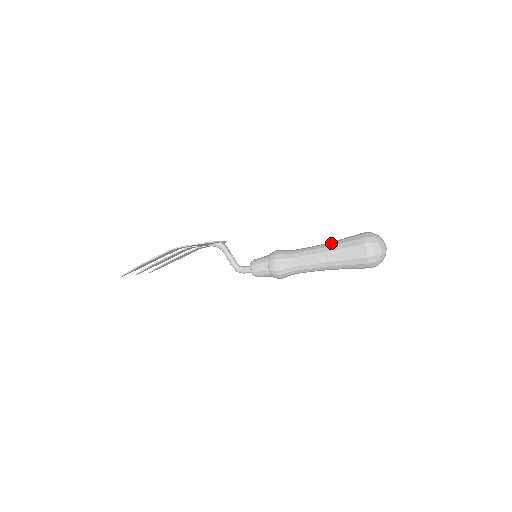
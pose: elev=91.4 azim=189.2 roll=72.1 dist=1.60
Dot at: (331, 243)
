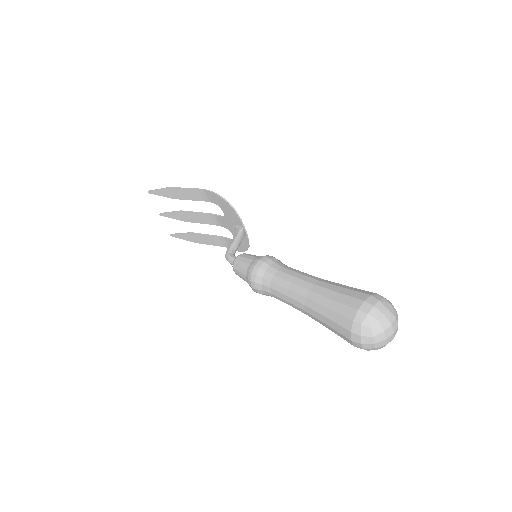
Dot at: occluded
